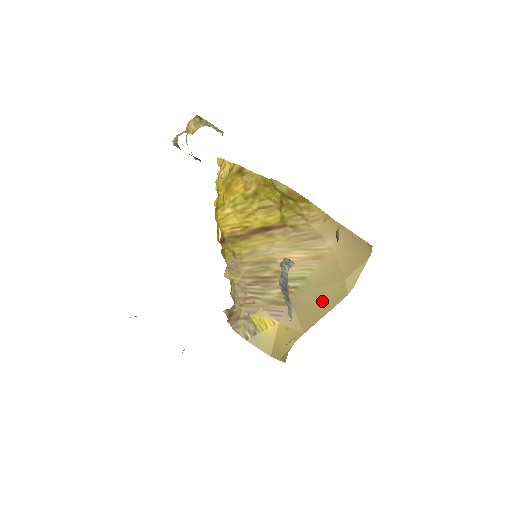
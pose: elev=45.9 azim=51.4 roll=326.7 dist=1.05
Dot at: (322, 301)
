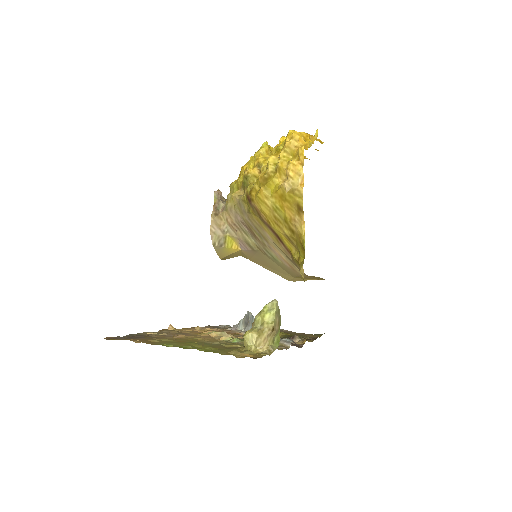
Dot at: (273, 268)
